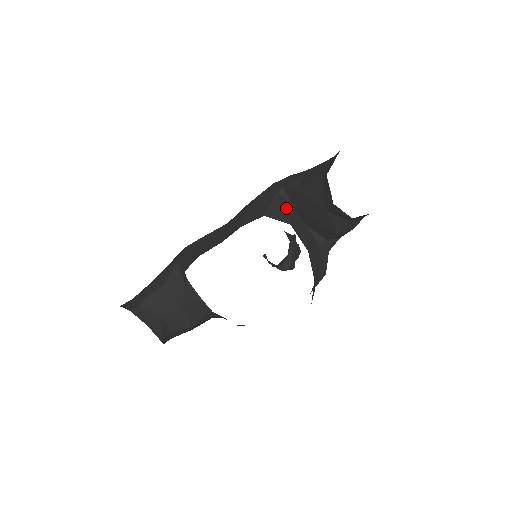
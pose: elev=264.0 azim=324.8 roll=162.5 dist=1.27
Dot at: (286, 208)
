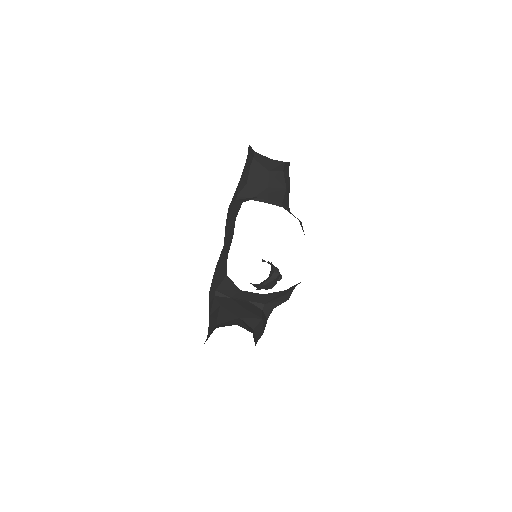
Dot at: occluded
